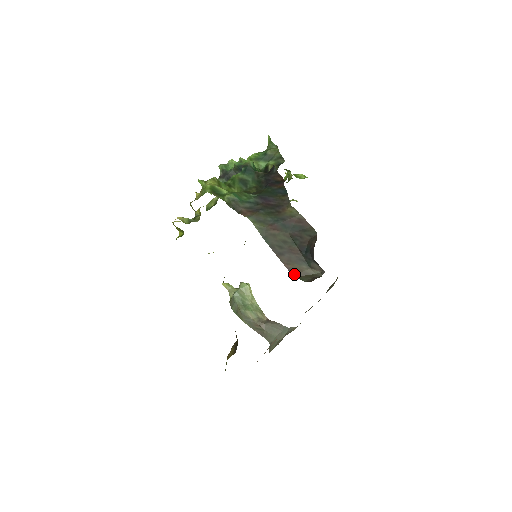
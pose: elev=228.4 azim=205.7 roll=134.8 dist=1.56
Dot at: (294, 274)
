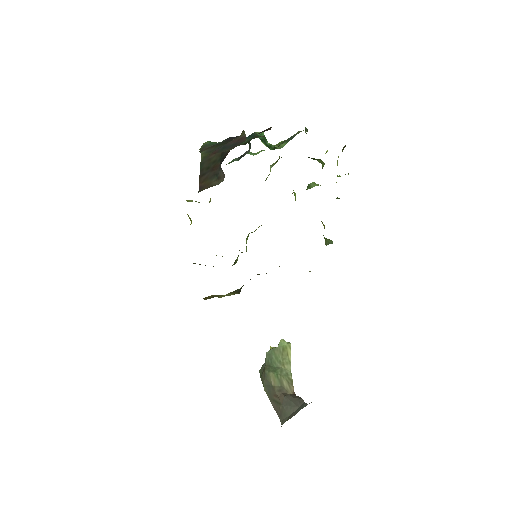
Dot at: (200, 190)
